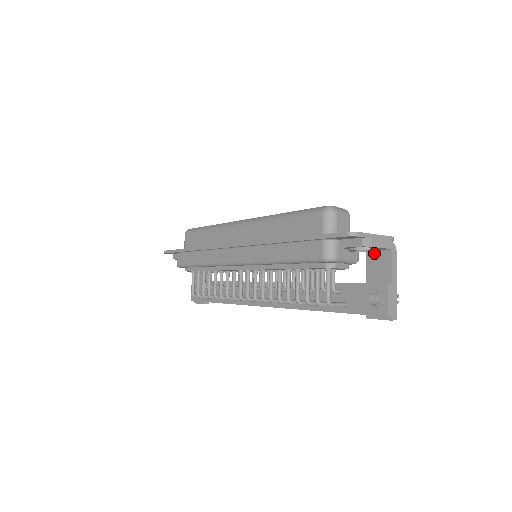
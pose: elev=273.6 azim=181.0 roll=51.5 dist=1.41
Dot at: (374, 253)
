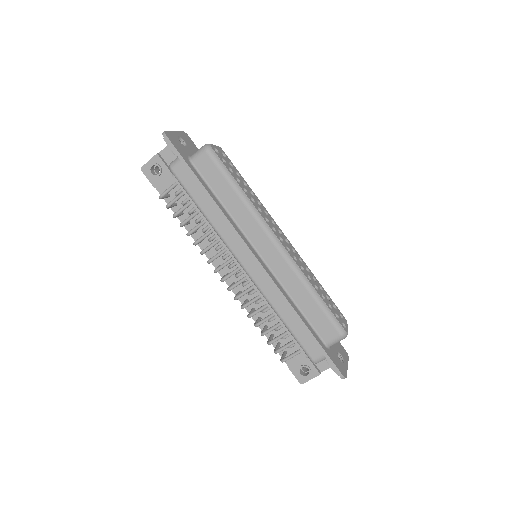
Dot at: occluded
